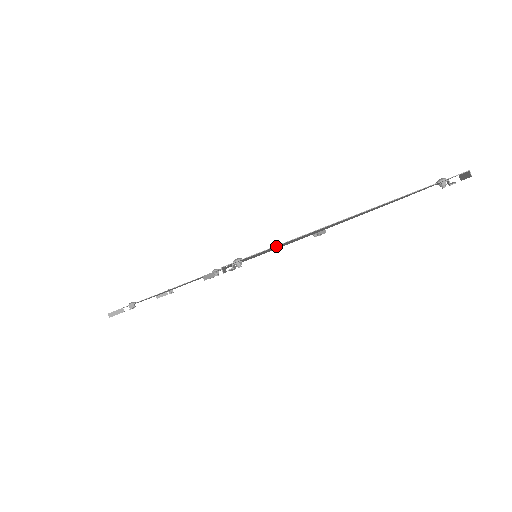
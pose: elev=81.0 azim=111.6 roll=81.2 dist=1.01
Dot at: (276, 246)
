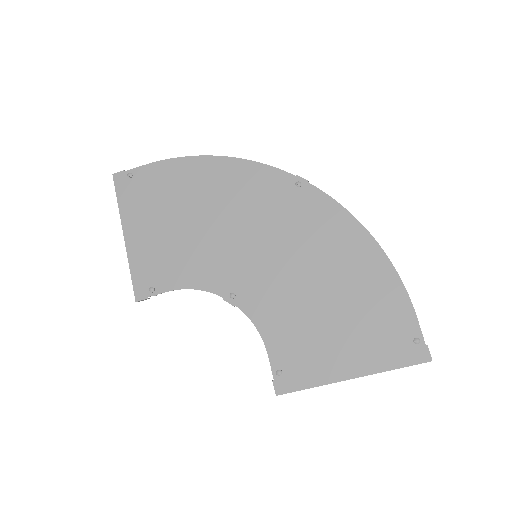
Dot at: (308, 380)
